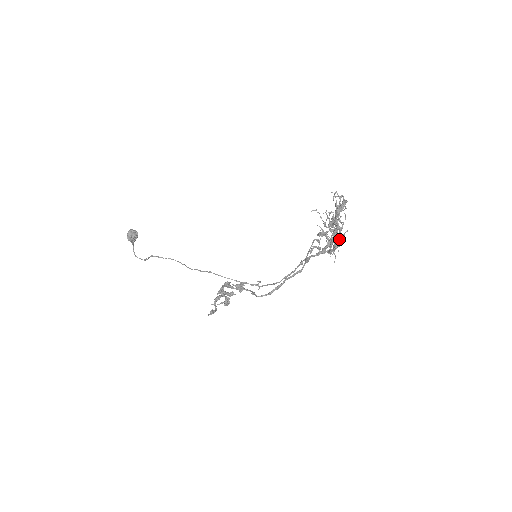
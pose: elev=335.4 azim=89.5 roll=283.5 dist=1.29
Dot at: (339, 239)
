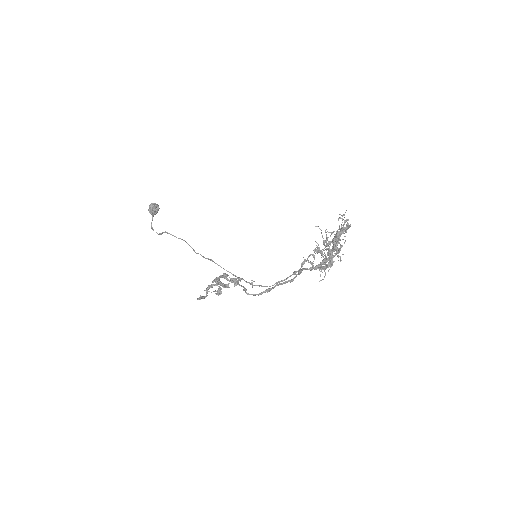
Dot at: (331, 259)
